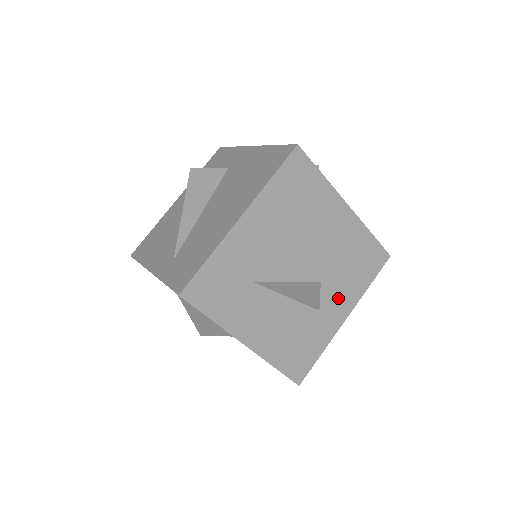
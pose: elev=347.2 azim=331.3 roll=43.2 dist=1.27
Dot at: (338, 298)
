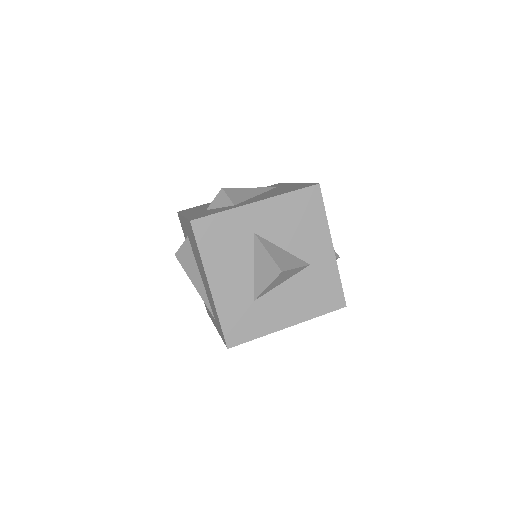
Dot at: (314, 245)
